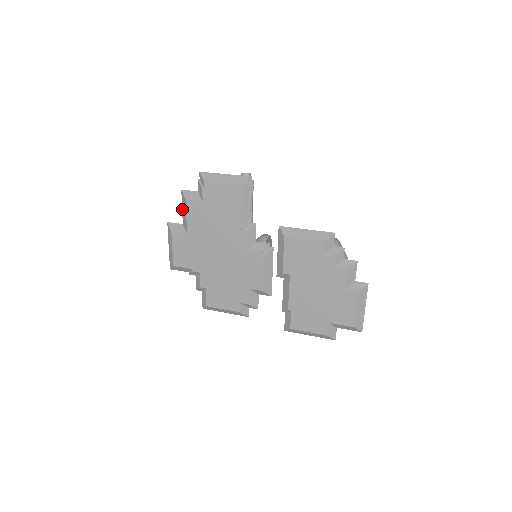
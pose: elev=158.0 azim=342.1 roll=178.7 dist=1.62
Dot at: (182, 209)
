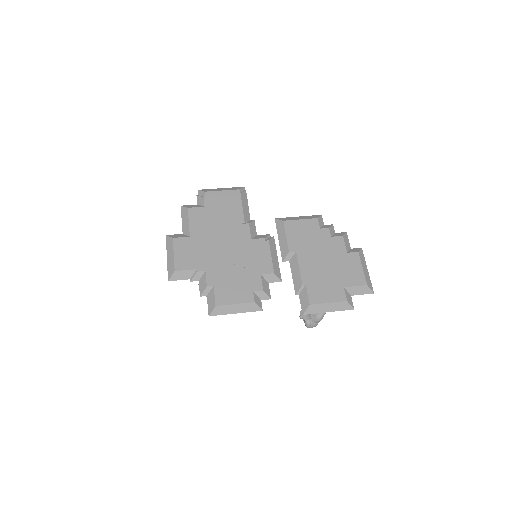
Dot at: (182, 221)
